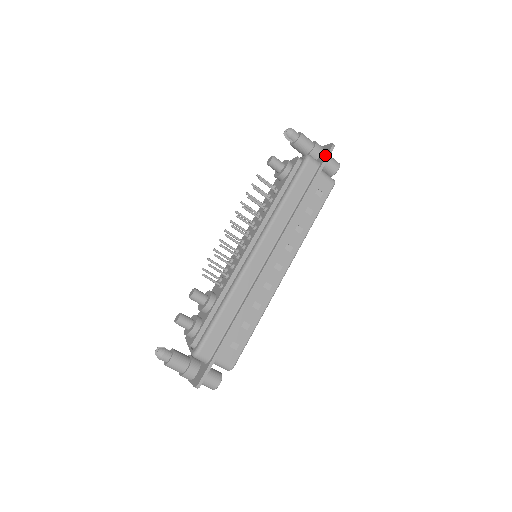
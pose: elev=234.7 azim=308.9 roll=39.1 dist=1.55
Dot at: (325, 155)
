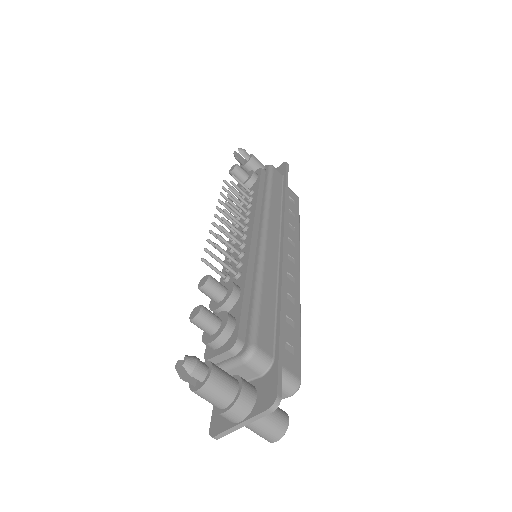
Dot at: (283, 168)
